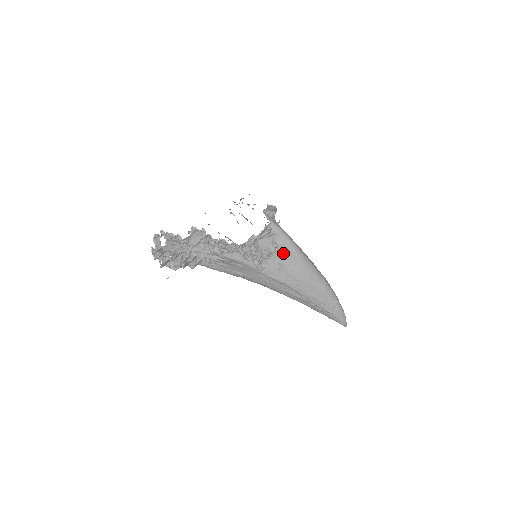
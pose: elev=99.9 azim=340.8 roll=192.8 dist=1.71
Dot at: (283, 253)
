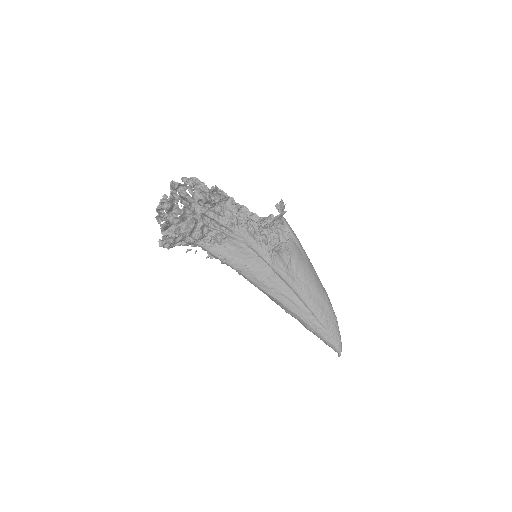
Dot at: (293, 248)
